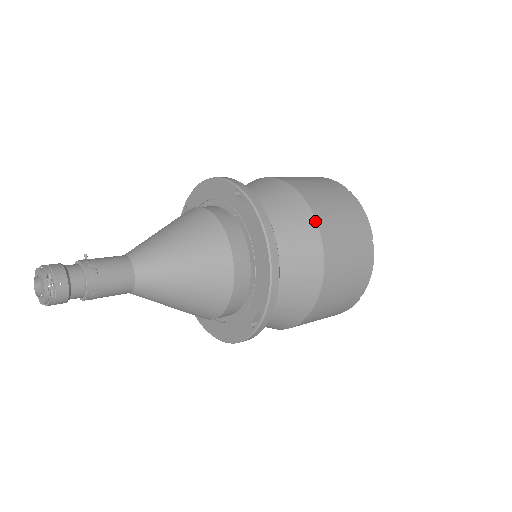
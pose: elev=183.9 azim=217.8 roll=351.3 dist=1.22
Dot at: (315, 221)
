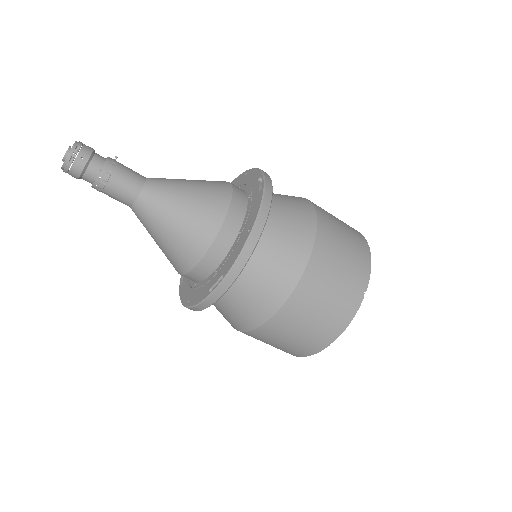
Dot at: (314, 236)
